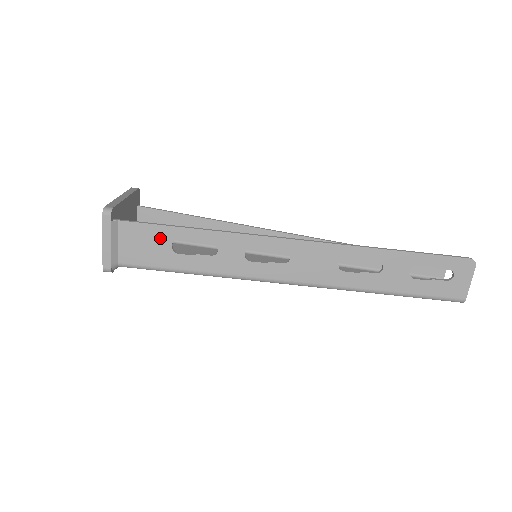
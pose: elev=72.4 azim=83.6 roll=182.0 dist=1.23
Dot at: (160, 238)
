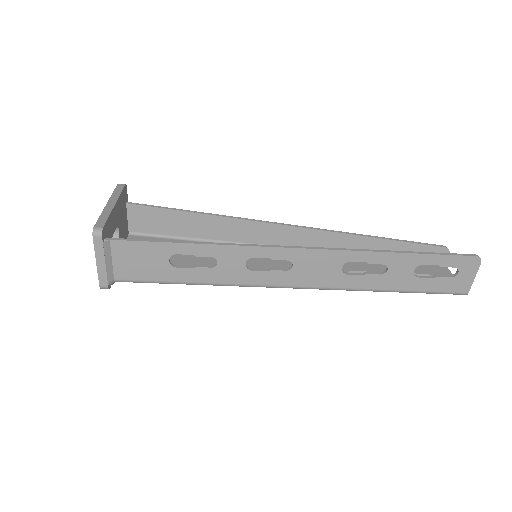
Dot at: (156, 254)
